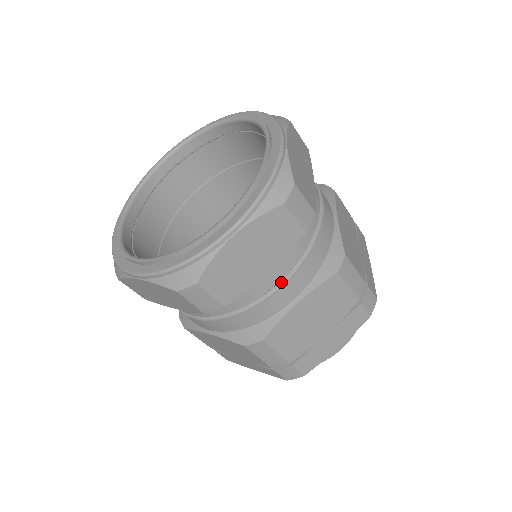
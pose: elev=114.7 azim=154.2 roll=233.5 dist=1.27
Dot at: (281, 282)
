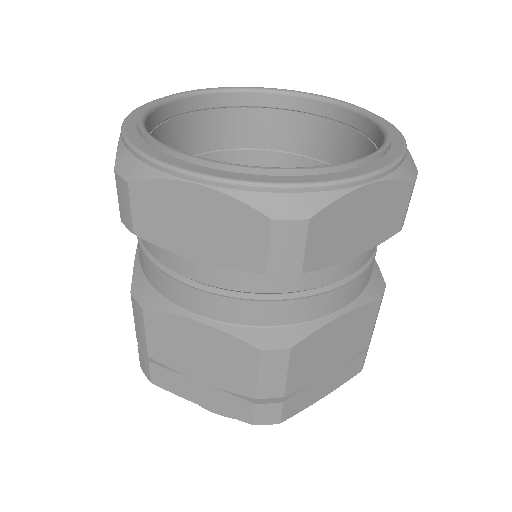
Dot at: (342, 280)
